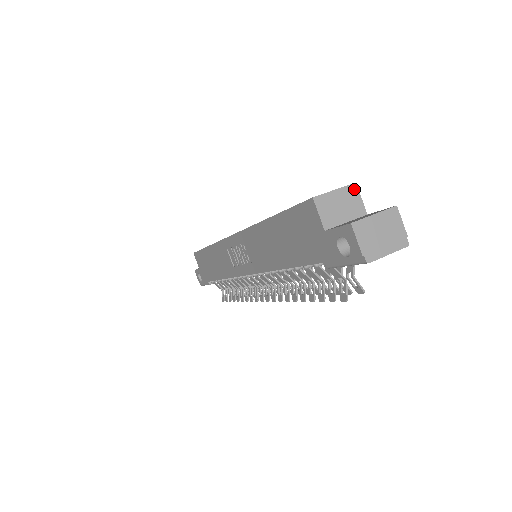
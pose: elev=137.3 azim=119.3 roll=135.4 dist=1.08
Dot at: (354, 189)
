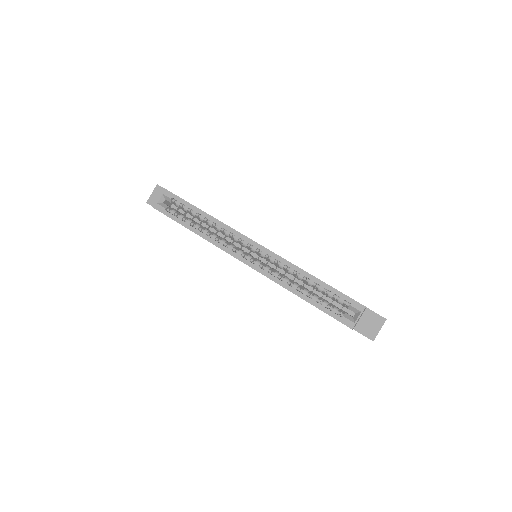
Dot at: occluded
